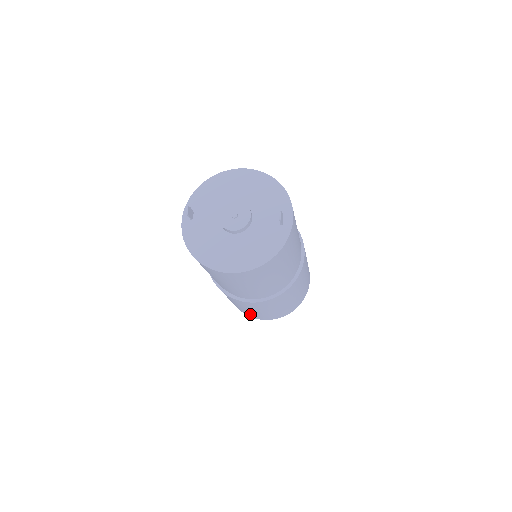
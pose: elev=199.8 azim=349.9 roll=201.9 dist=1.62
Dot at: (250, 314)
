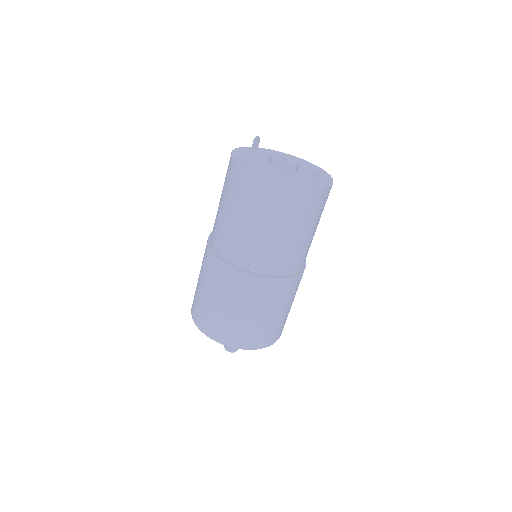
Dot at: (199, 309)
